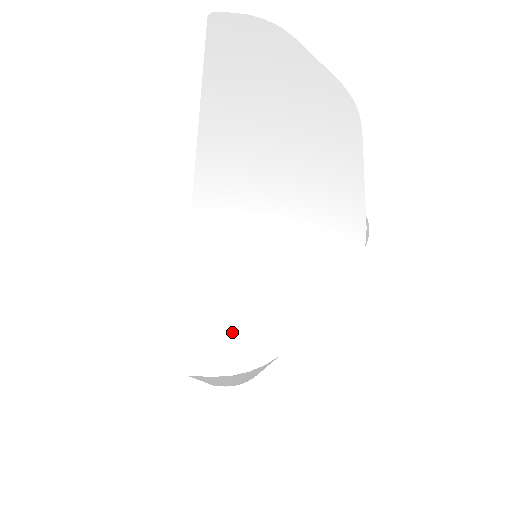
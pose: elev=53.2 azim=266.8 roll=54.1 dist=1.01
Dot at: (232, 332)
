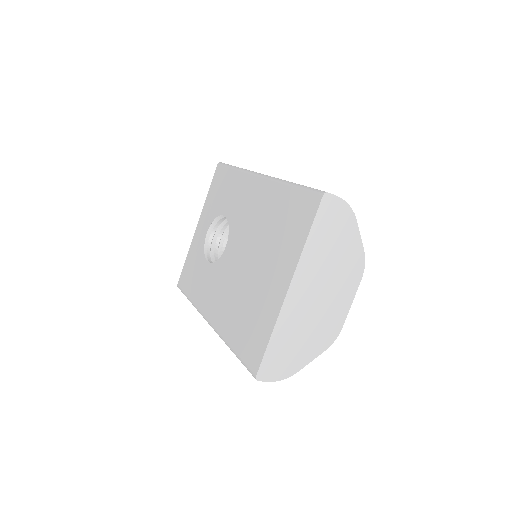
Dot at: (279, 365)
